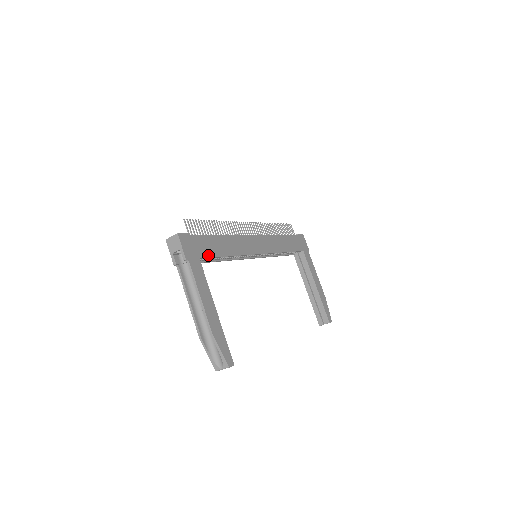
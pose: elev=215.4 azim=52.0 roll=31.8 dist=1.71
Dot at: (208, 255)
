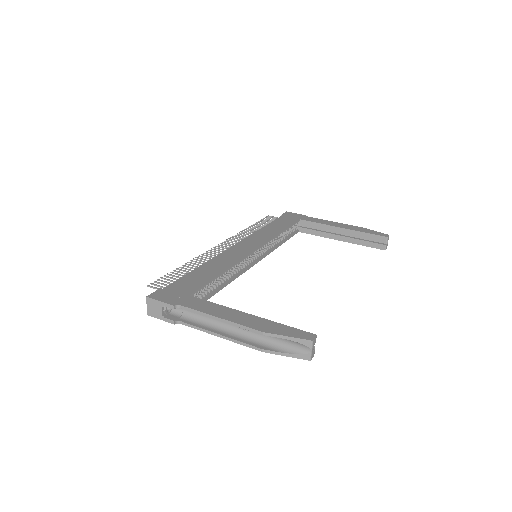
Dot at: (197, 287)
